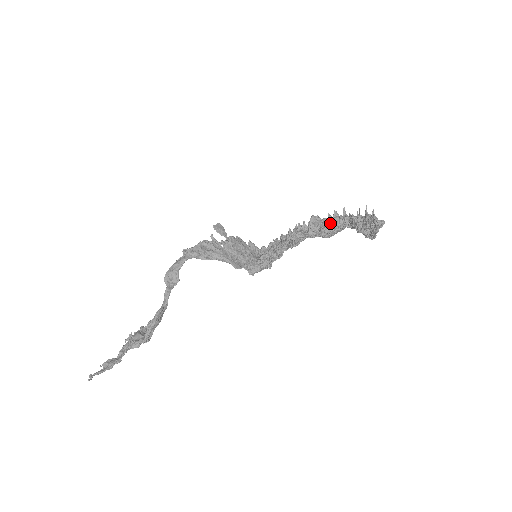
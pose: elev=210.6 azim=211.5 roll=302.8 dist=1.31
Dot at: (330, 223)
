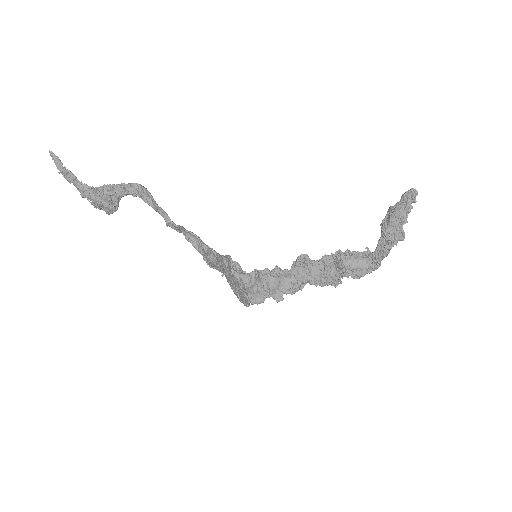
Dot at: occluded
